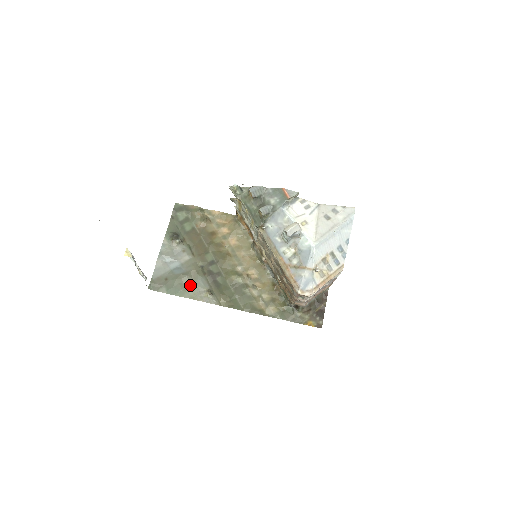
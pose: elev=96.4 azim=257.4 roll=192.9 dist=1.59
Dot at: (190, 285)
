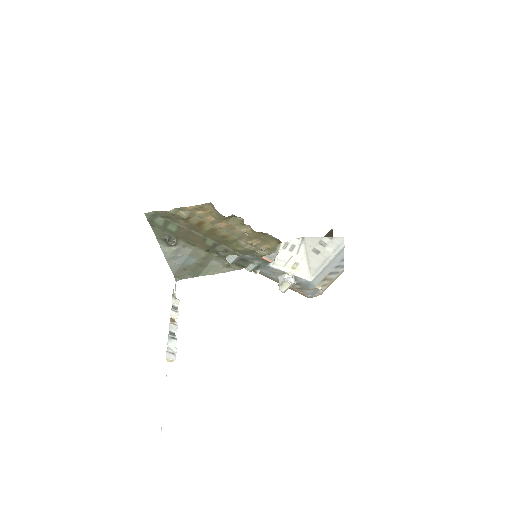
Dot at: (207, 266)
